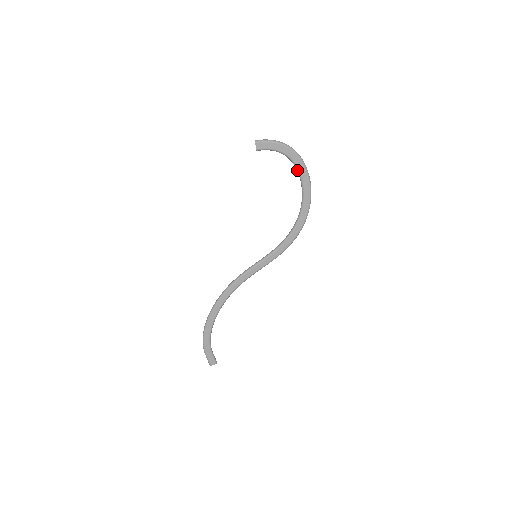
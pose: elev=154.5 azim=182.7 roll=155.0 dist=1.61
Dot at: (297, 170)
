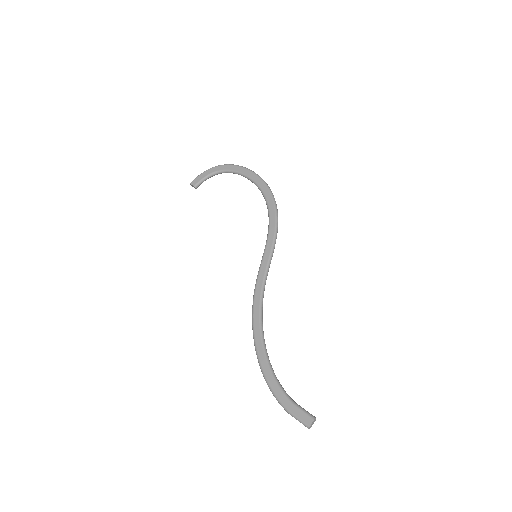
Dot at: (234, 173)
